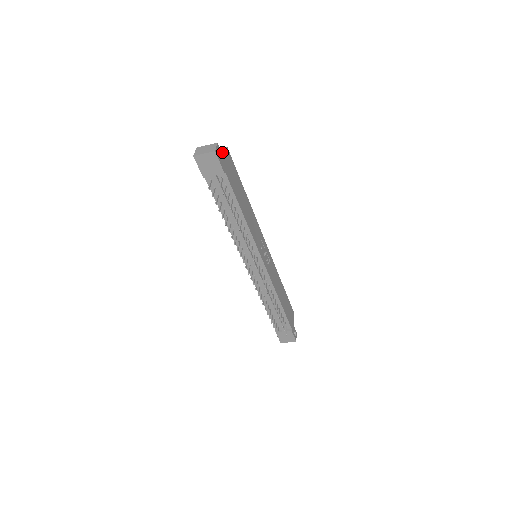
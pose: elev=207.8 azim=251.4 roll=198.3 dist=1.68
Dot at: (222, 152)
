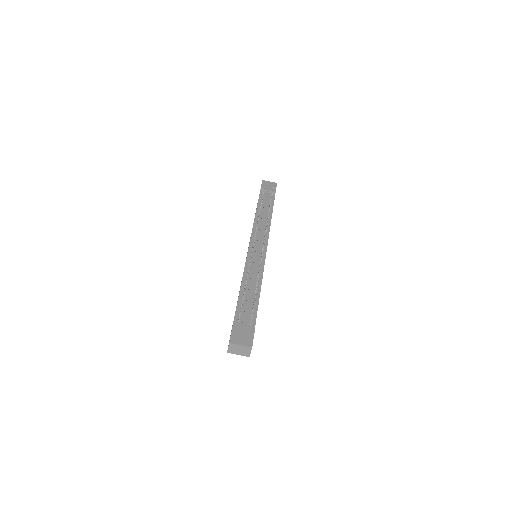
Dot at: occluded
